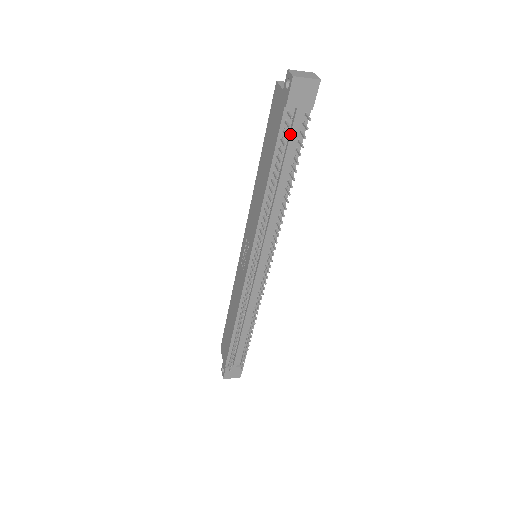
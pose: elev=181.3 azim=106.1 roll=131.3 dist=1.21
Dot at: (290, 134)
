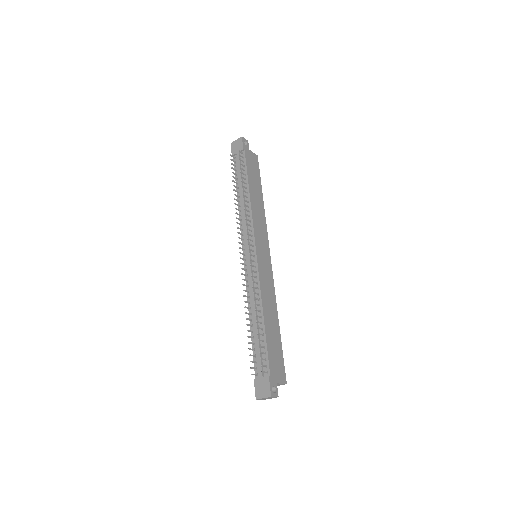
Dot at: (238, 165)
